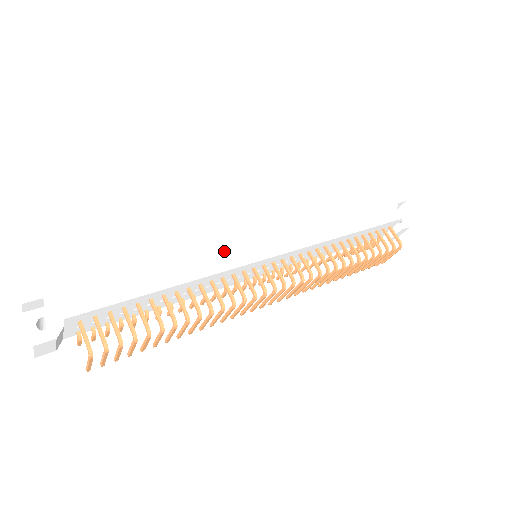
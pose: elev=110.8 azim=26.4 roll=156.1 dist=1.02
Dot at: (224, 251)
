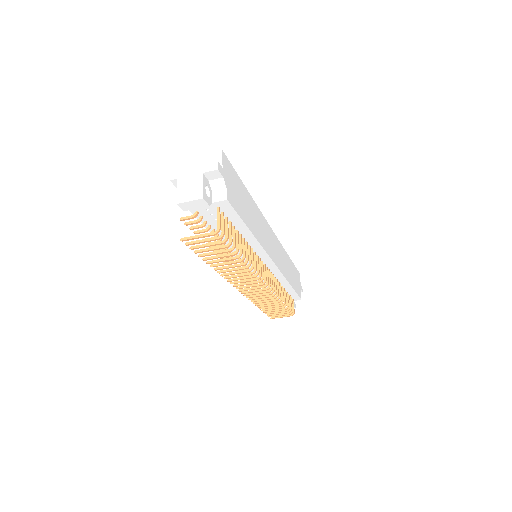
Dot at: (265, 238)
